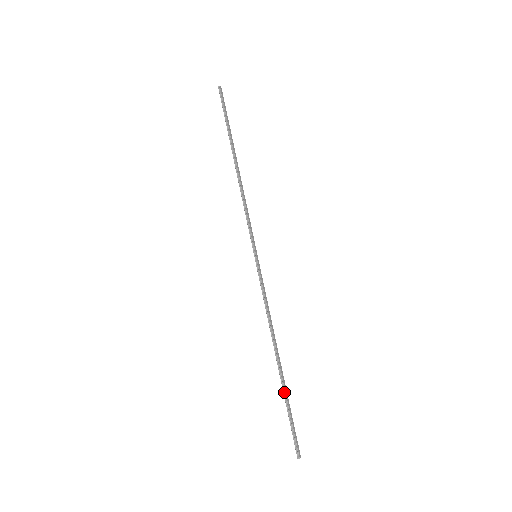
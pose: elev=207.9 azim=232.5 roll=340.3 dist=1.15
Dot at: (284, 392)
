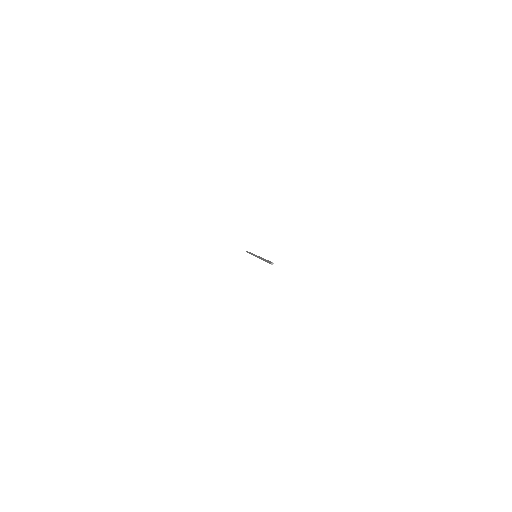
Dot at: occluded
